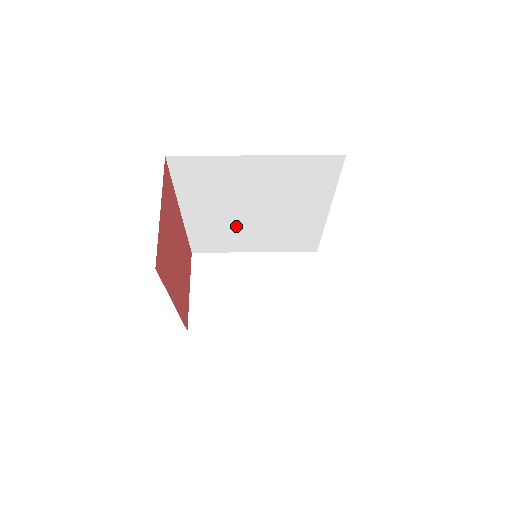
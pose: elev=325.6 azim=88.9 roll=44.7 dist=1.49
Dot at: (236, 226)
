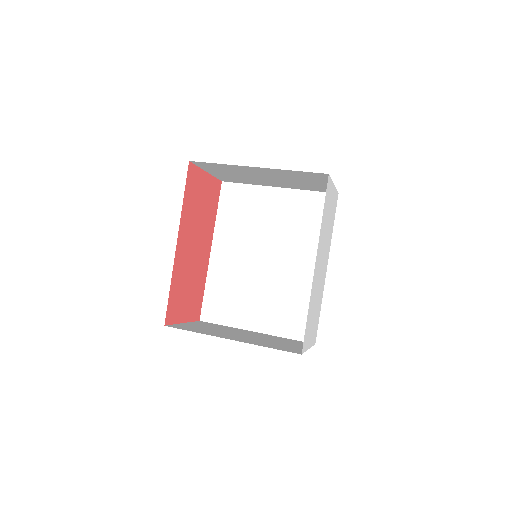
Dot at: (248, 279)
